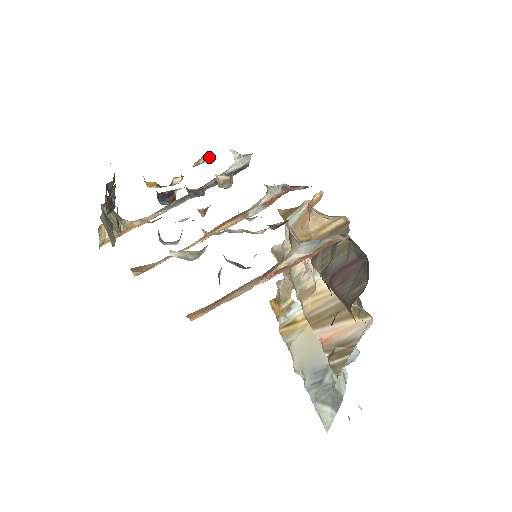
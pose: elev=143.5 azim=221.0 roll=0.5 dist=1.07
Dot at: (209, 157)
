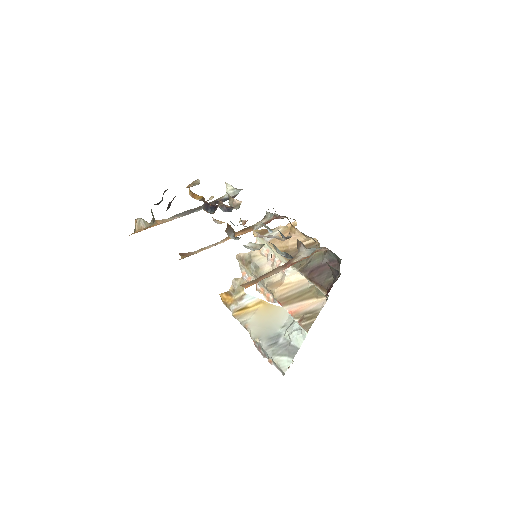
Dot at: (197, 184)
